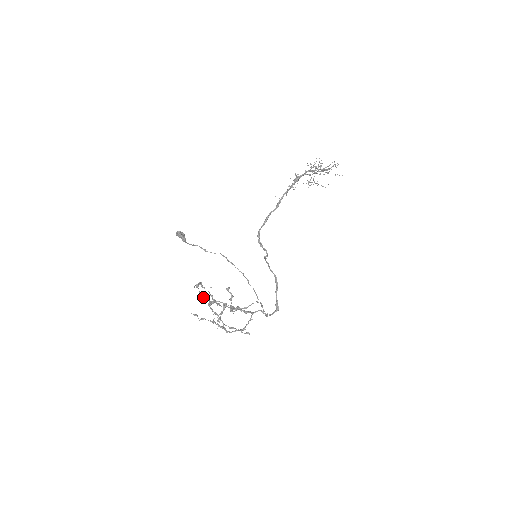
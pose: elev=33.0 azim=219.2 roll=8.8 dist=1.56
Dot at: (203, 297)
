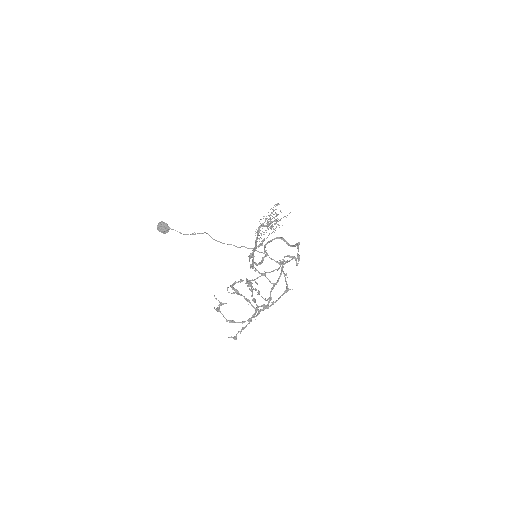
Dot at: (233, 322)
